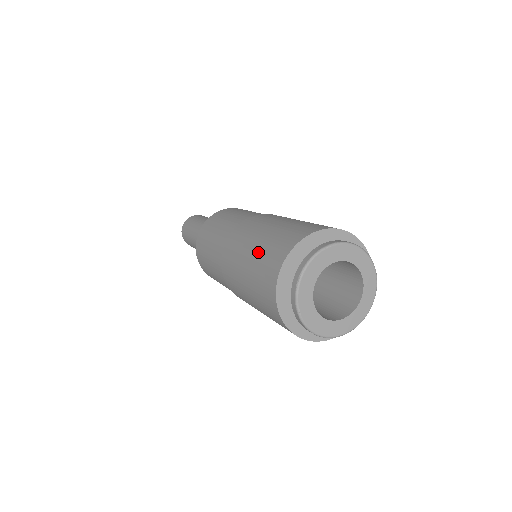
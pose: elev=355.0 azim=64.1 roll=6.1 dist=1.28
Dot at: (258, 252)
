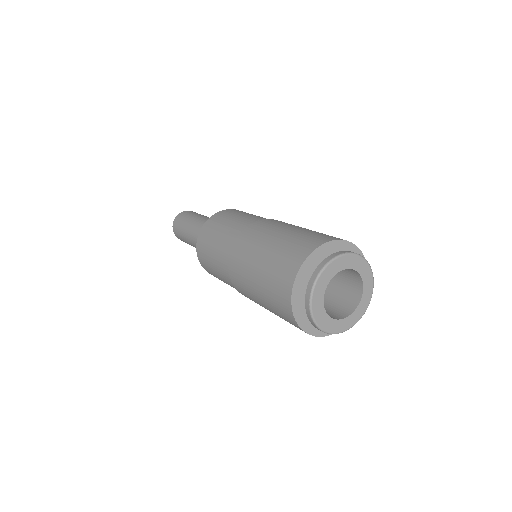
Dot at: (264, 277)
